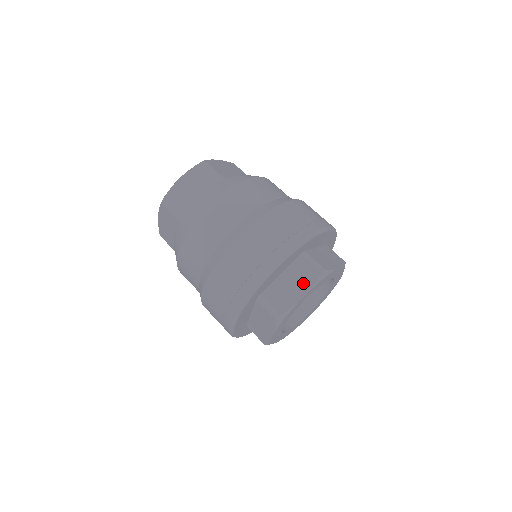
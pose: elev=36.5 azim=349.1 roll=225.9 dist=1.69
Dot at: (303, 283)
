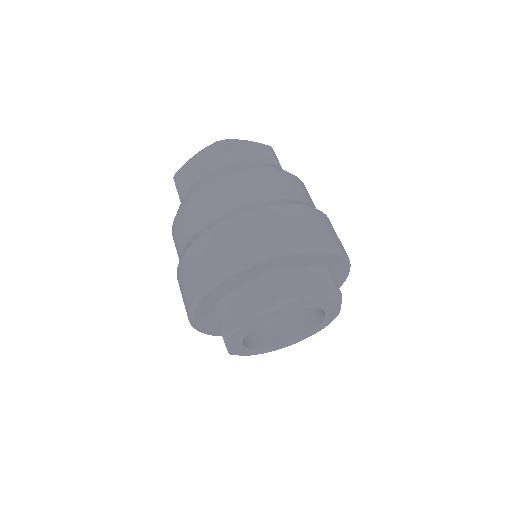
Dot at: (257, 305)
